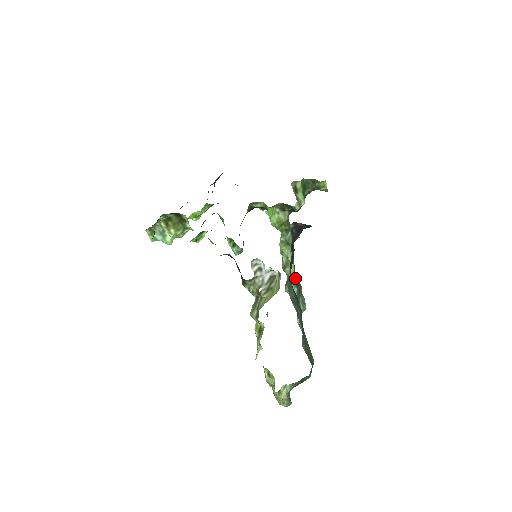
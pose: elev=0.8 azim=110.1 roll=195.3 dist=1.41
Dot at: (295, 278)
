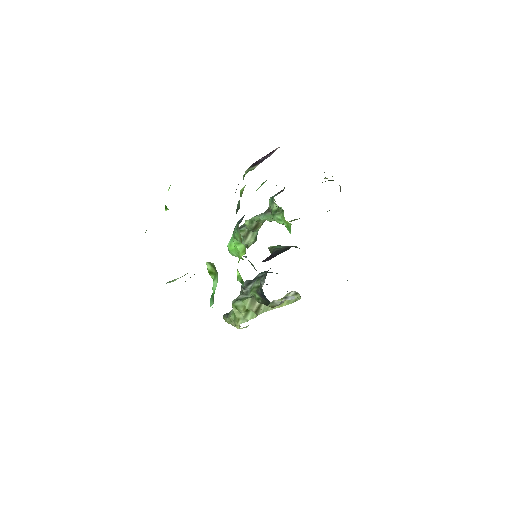
Dot at: (257, 233)
